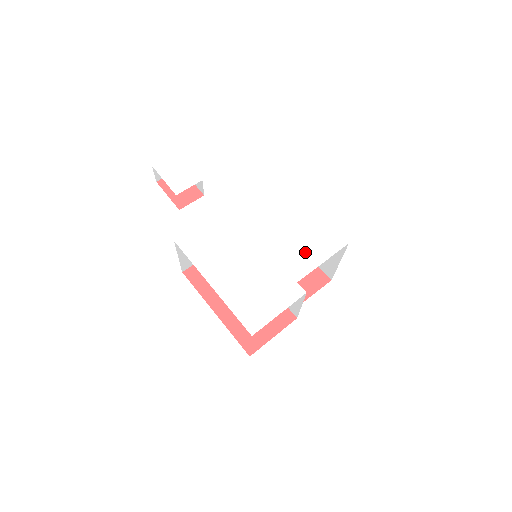
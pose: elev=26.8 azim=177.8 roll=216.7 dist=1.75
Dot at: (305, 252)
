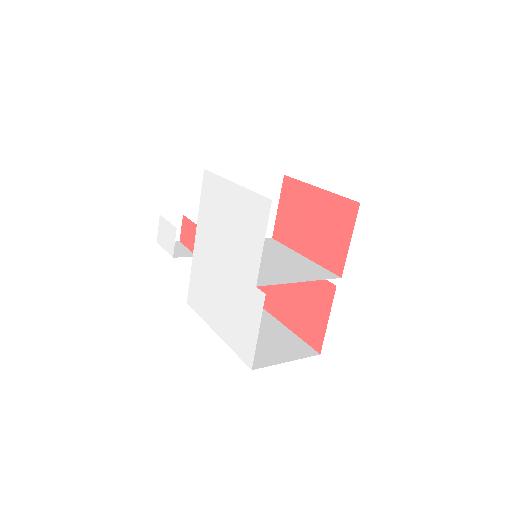
Dot at: (248, 245)
